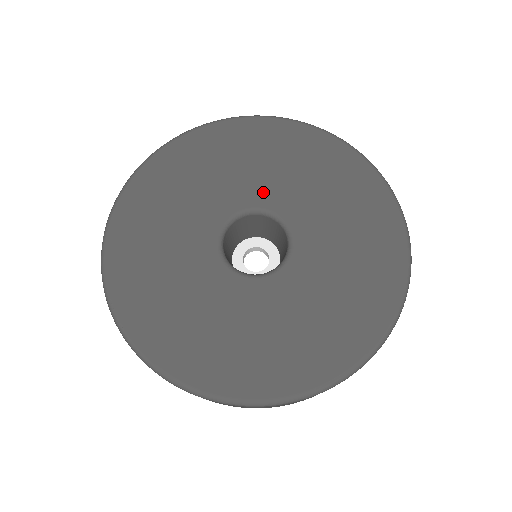
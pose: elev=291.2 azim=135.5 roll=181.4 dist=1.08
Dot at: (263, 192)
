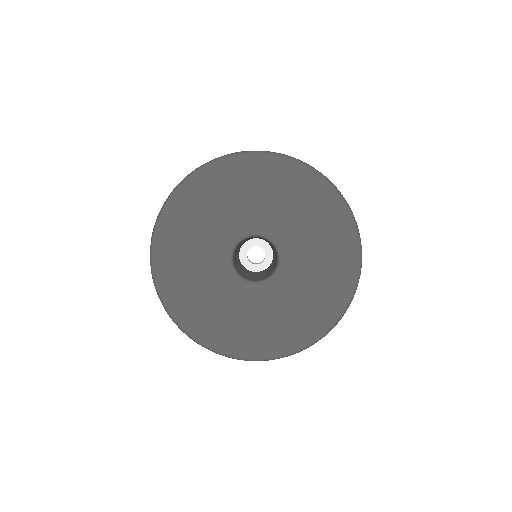
Dot at: (272, 224)
